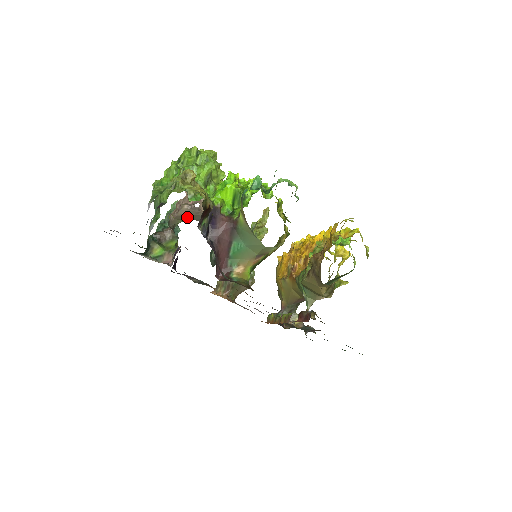
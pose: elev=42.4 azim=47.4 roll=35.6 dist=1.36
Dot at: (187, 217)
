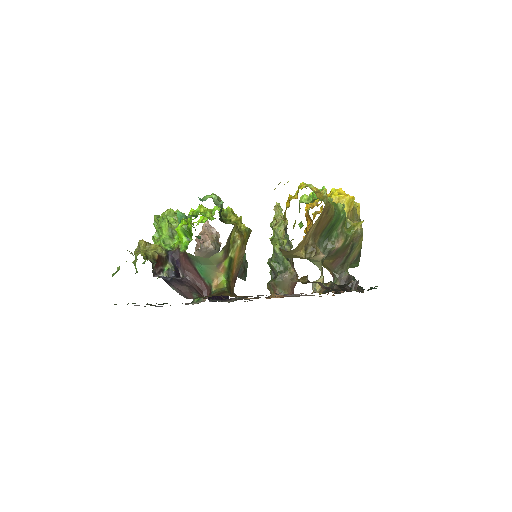
Dot at: occluded
